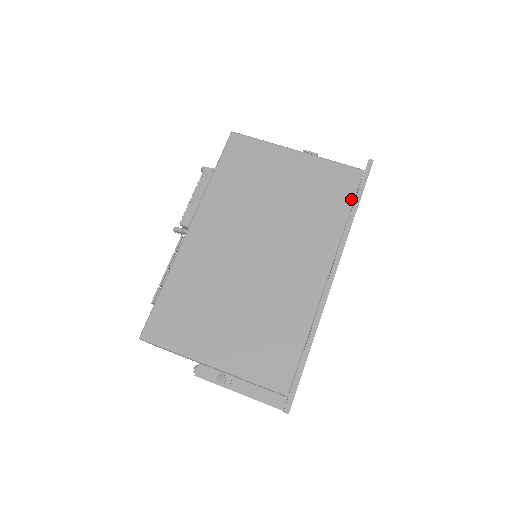
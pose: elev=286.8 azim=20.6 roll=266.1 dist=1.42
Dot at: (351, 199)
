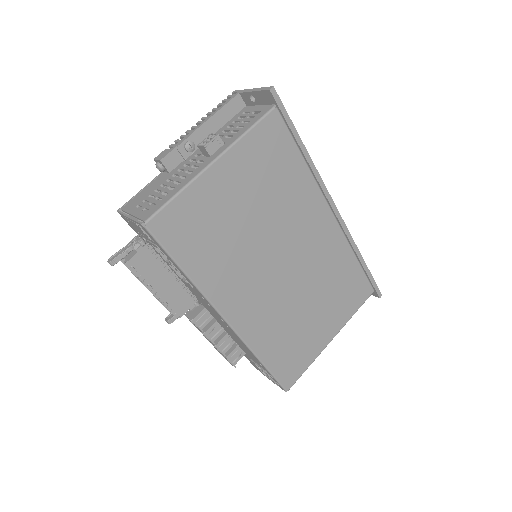
Dot at: (293, 144)
